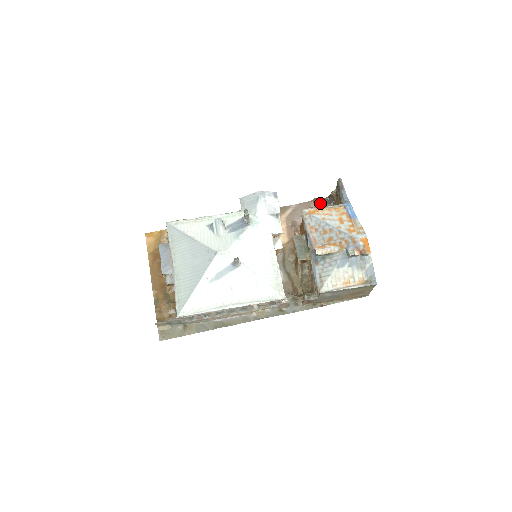
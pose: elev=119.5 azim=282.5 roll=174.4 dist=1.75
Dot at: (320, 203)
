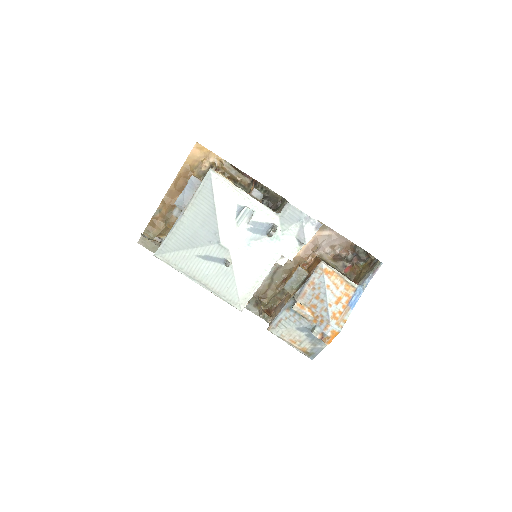
Dot at: (355, 251)
